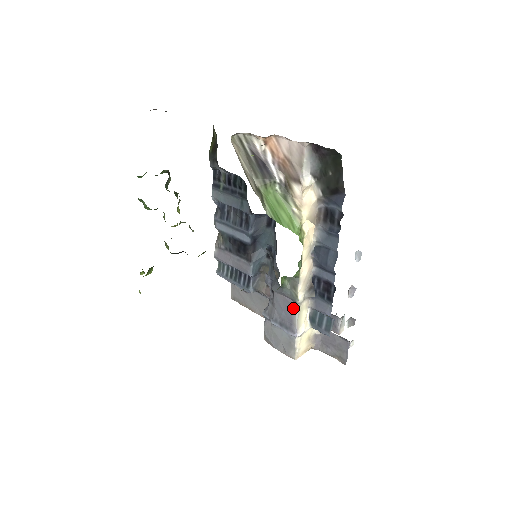
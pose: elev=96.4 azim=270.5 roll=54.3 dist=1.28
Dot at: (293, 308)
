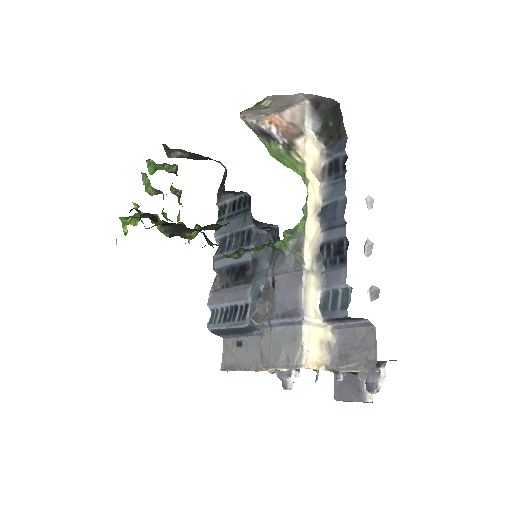
Dot at: (298, 281)
